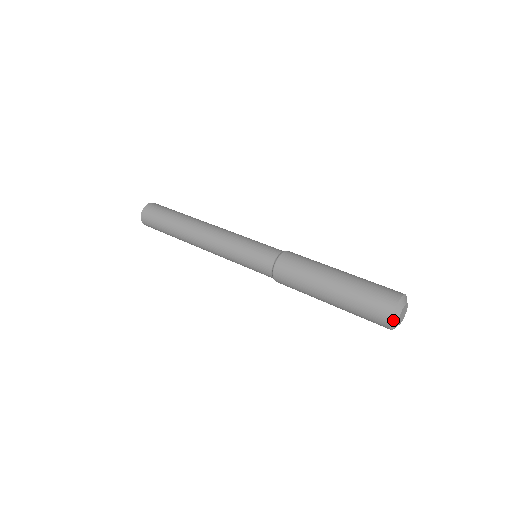
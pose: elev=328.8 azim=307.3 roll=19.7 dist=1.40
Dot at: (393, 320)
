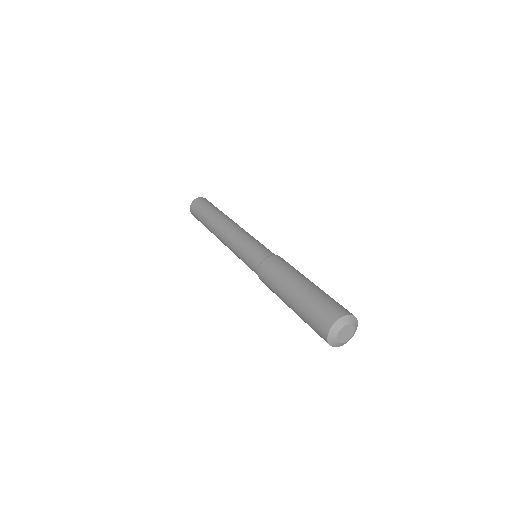
Dot at: (336, 325)
